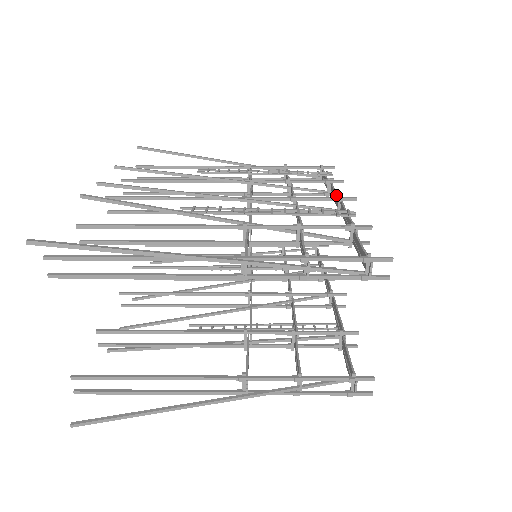
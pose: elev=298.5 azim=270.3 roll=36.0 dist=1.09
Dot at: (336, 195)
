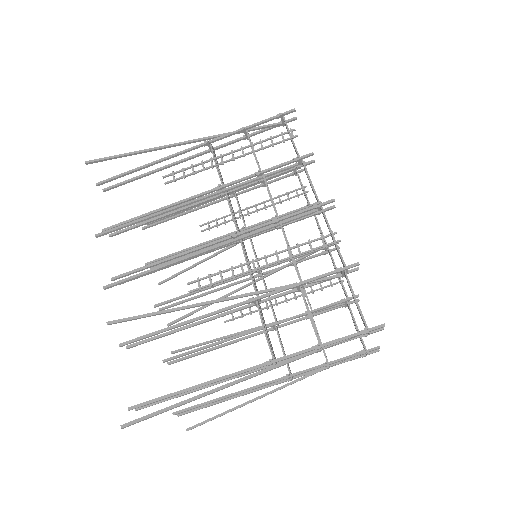
Dot at: occluded
